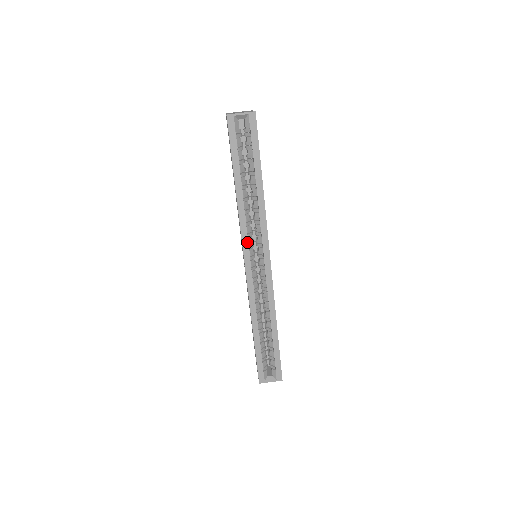
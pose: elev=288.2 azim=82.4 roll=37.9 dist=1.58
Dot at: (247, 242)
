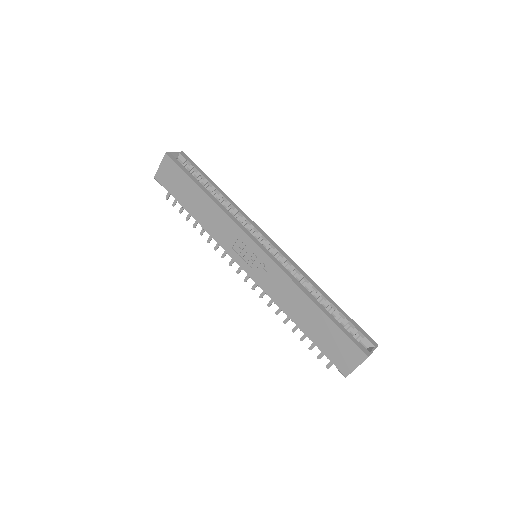
Dot at: (245, 229)
